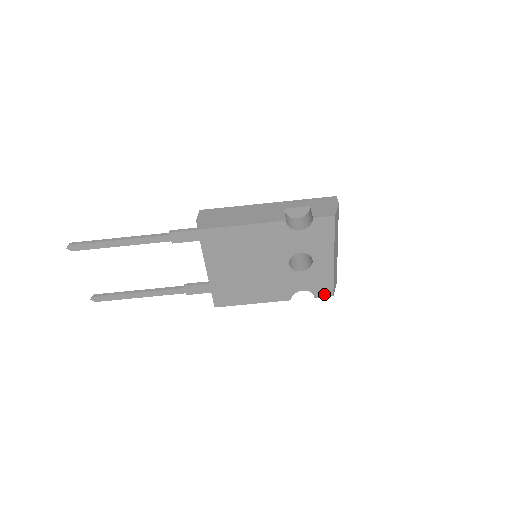
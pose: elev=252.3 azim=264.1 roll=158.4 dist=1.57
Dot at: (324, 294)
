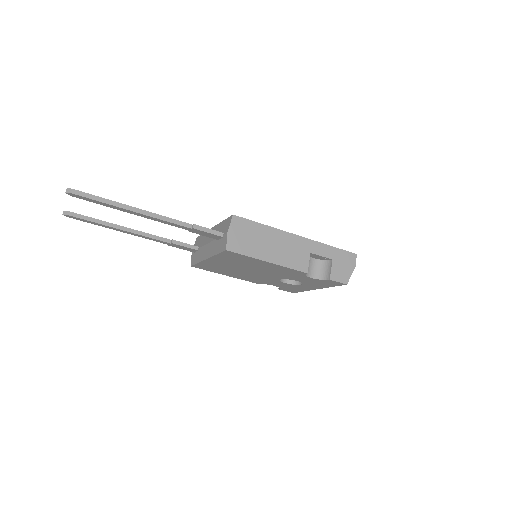
Dot at: (288, 291)
